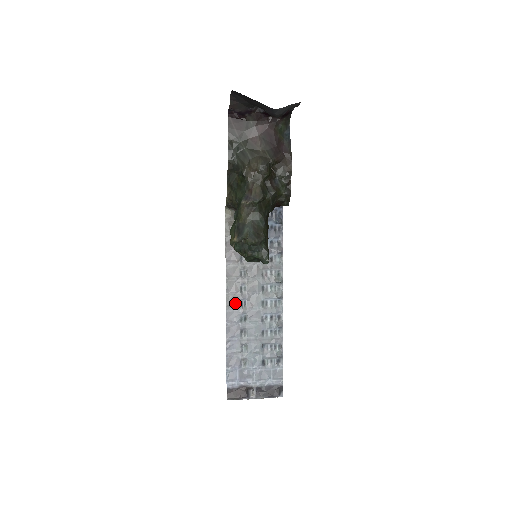
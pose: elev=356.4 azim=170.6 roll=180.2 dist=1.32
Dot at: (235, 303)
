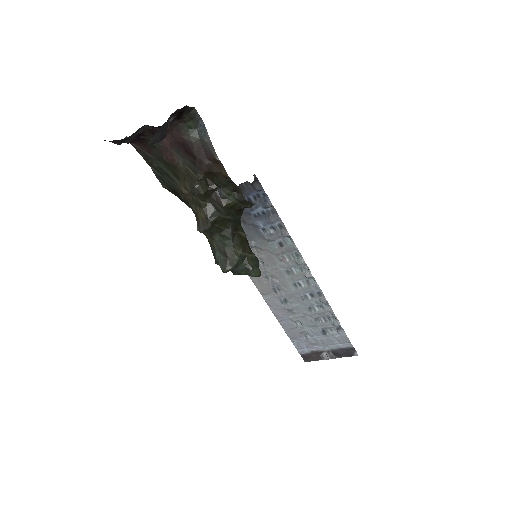
Dot at: (268, 291)
